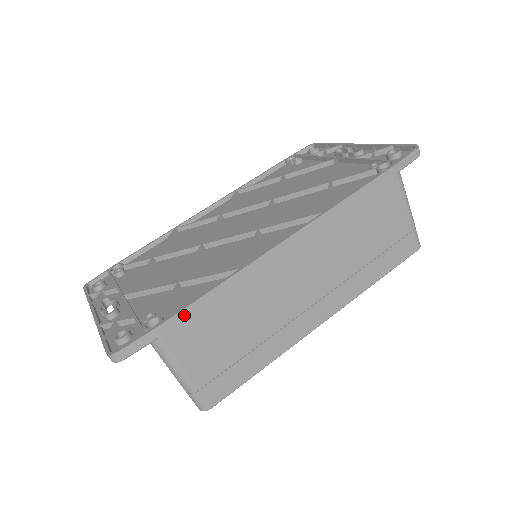
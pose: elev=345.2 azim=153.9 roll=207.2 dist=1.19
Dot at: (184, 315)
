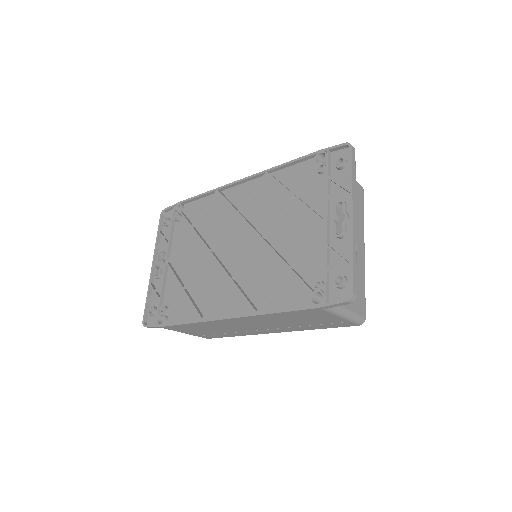
Dot at: (173, 326)
